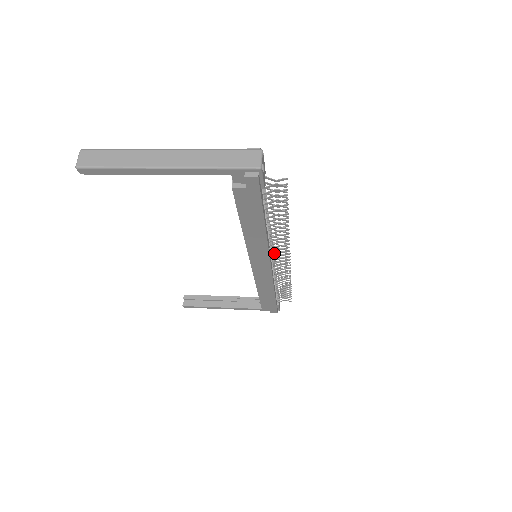
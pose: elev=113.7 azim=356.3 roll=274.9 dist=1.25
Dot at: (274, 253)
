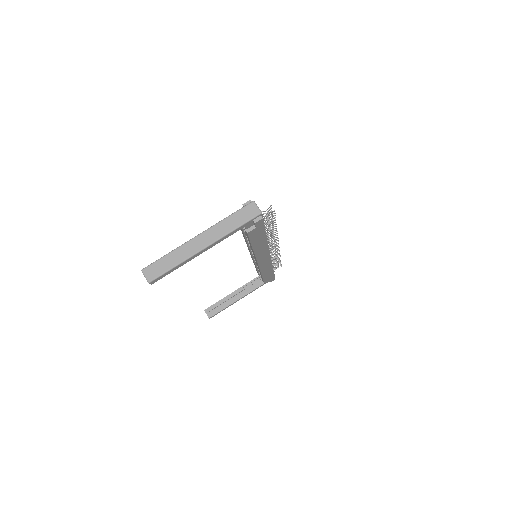
Dot at: (269, 247)
